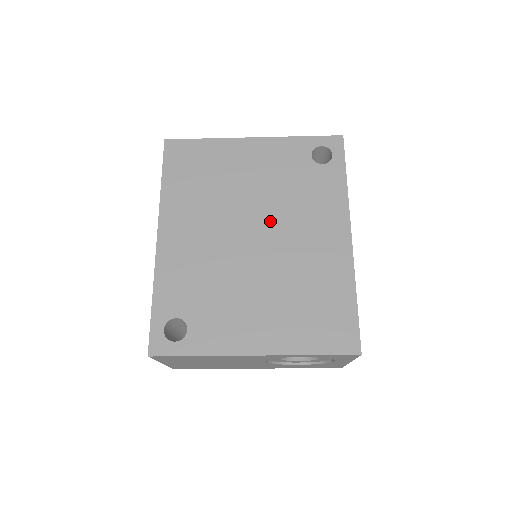
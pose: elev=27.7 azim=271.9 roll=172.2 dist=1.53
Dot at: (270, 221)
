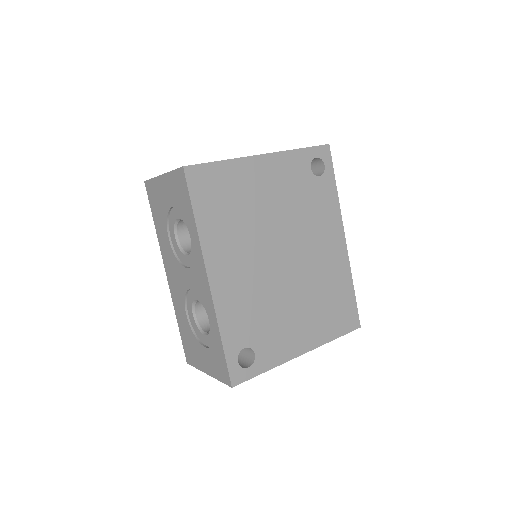
Dot at: (293, 240)
